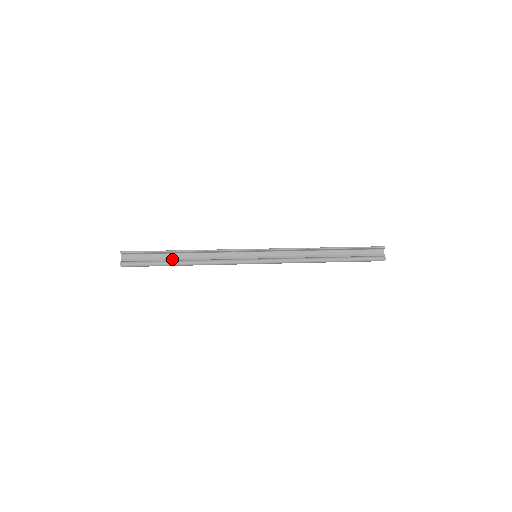
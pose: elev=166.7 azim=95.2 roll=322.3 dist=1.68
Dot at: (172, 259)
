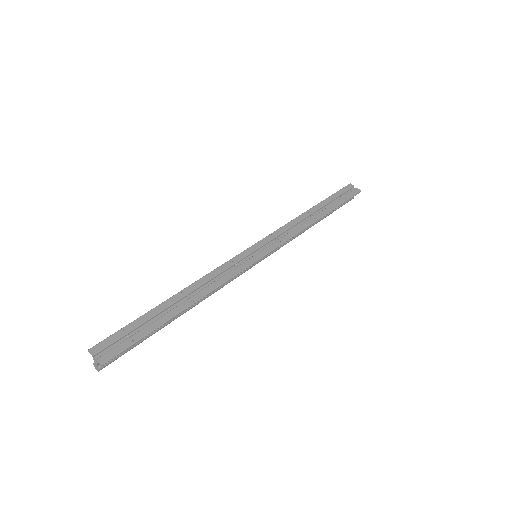
Dot at: occluded
